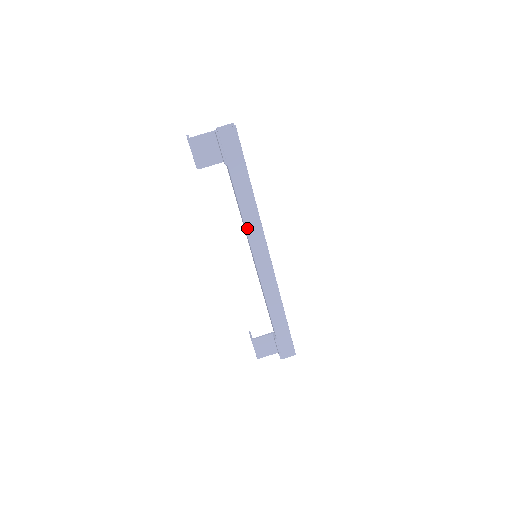
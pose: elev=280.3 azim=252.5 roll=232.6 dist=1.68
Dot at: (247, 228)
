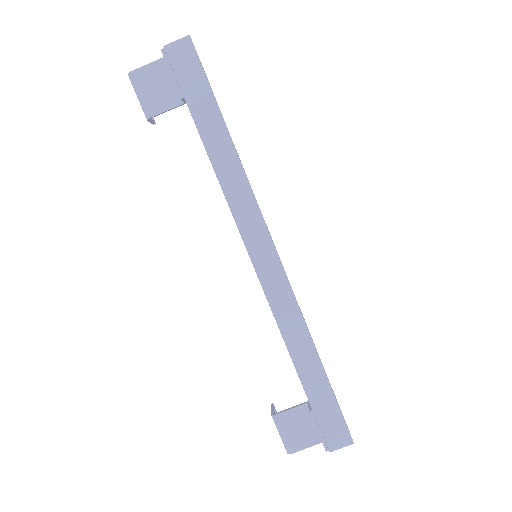
Dot at: (230, 202)
